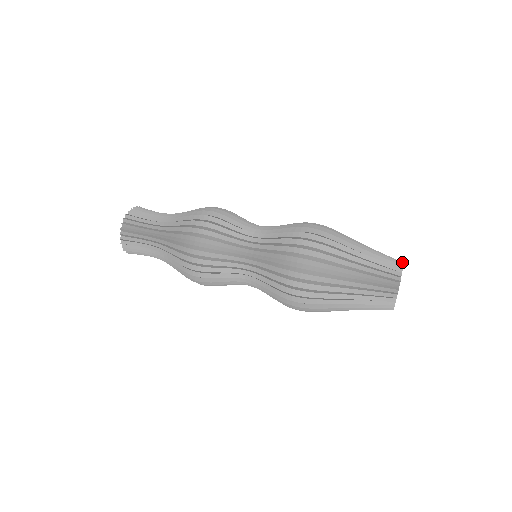
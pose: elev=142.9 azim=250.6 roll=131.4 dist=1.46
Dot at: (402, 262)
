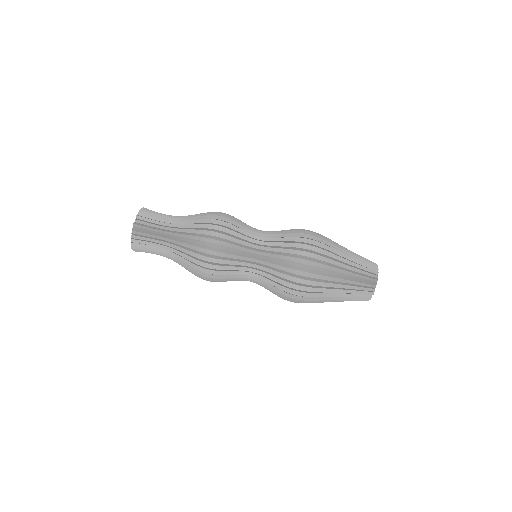
Dot at: (377, 280)
